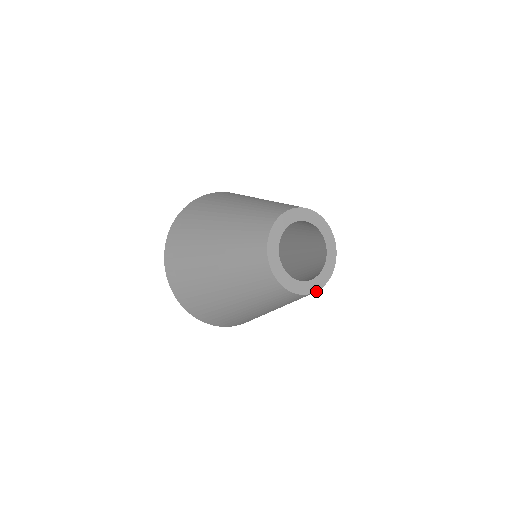
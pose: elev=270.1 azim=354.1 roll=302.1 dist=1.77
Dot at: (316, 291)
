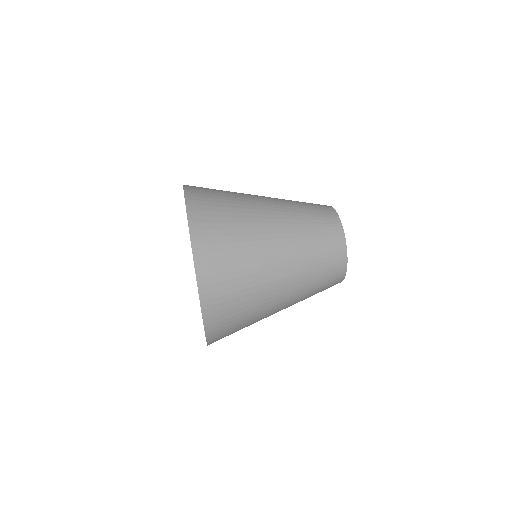
Dot at: (342, 280)
